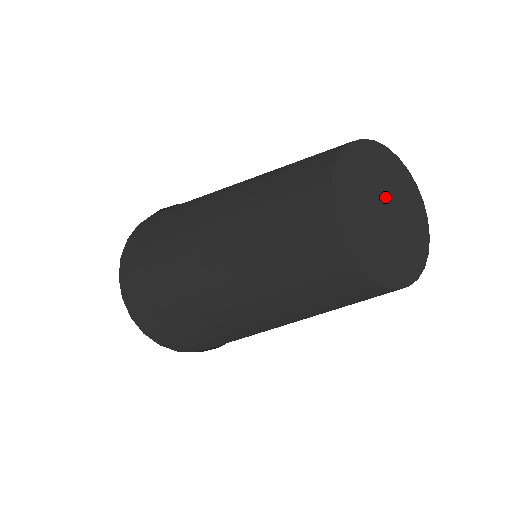
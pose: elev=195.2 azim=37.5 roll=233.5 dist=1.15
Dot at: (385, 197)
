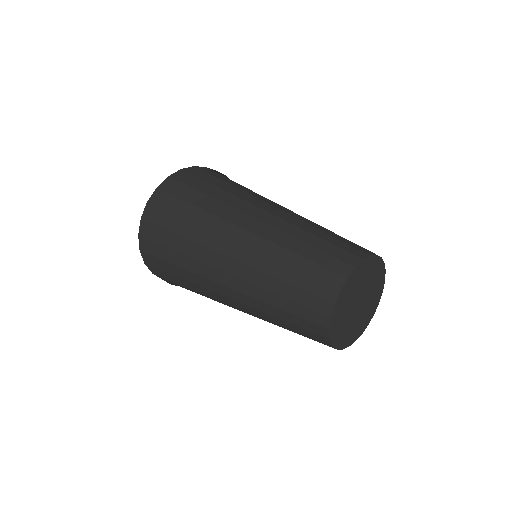
Dot at: (355, 301)
